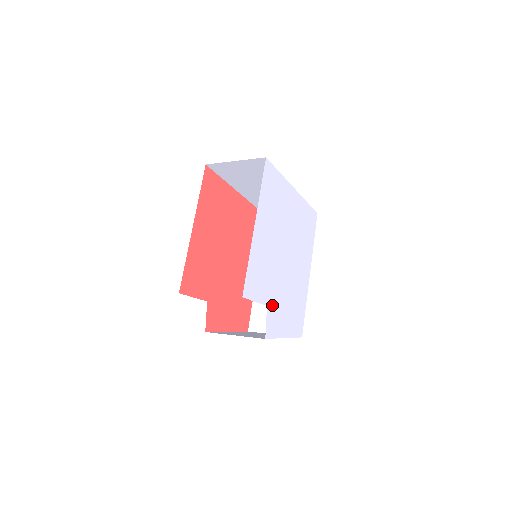
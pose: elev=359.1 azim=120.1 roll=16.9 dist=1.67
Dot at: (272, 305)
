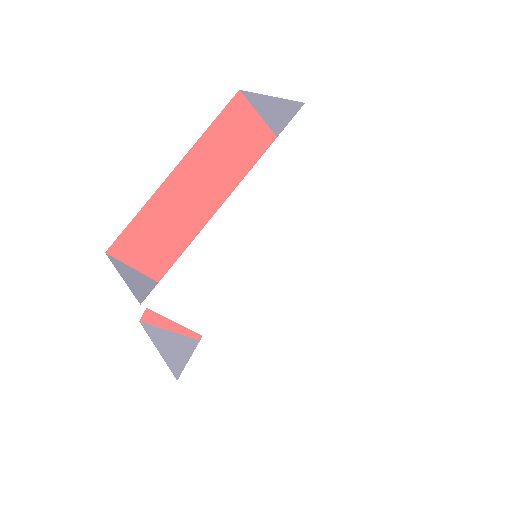
Dot at: (217, 338)
